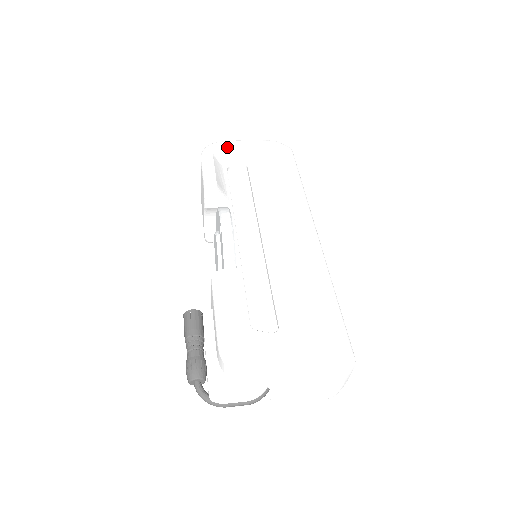
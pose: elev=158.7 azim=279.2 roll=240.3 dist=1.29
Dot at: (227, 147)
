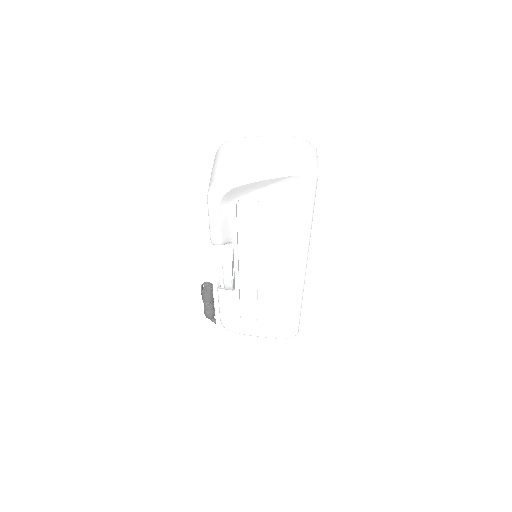
Dot at: (237, 188)
